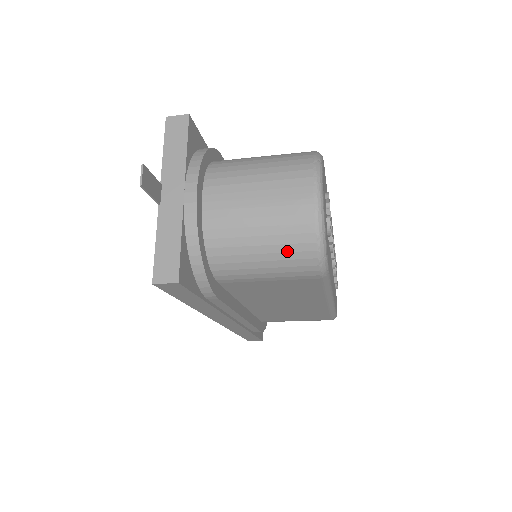
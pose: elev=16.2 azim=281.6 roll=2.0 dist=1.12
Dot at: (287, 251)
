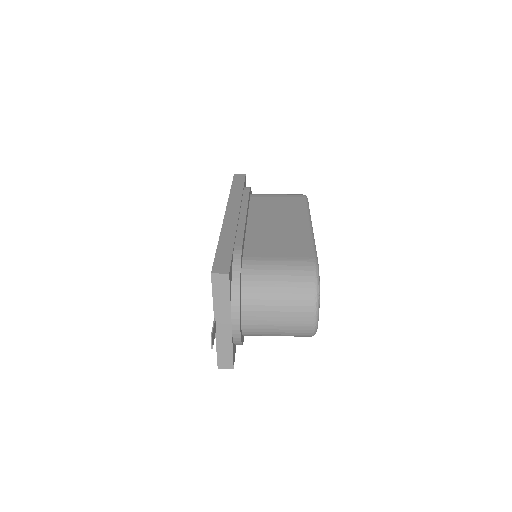
Dot at: occluded
